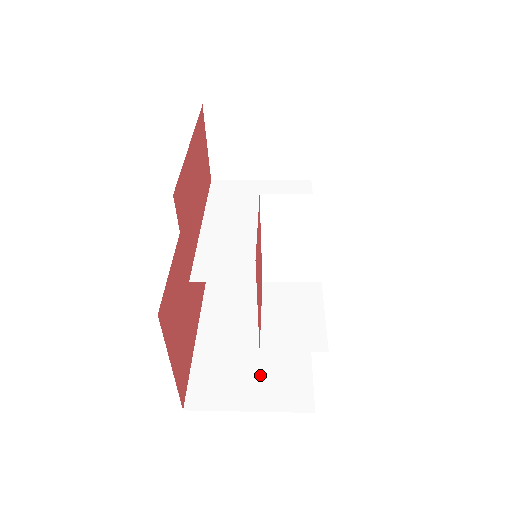
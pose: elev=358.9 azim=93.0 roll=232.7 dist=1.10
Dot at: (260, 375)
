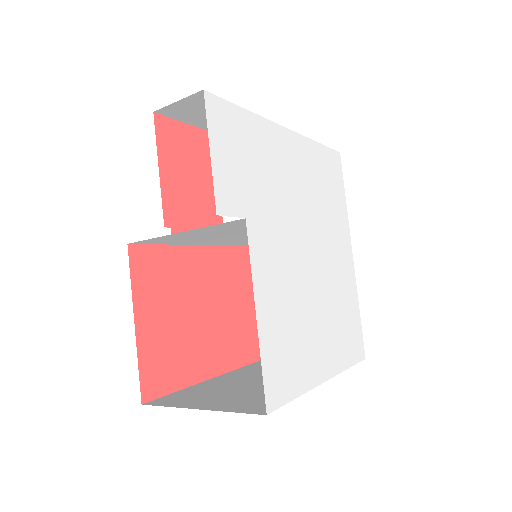
Dot at: (239, 395)
